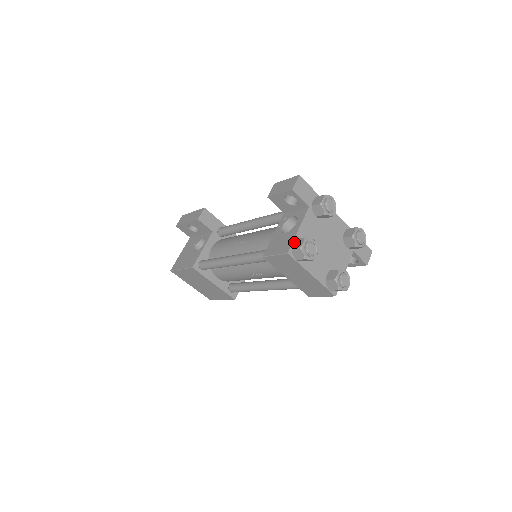
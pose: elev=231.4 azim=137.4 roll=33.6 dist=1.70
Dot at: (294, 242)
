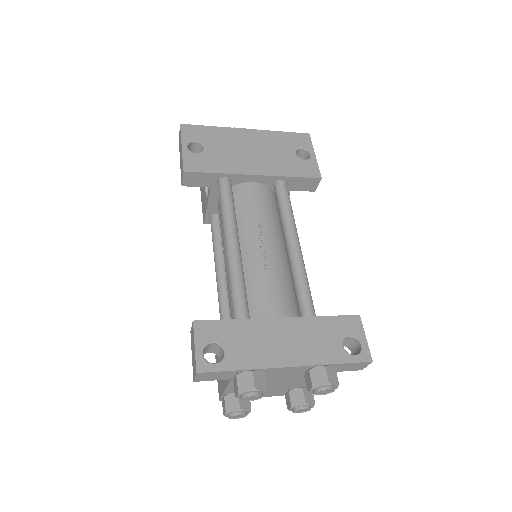
Dot at: (223, 397)
